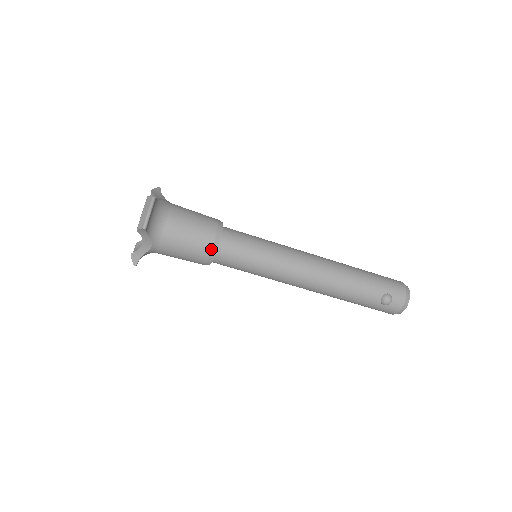
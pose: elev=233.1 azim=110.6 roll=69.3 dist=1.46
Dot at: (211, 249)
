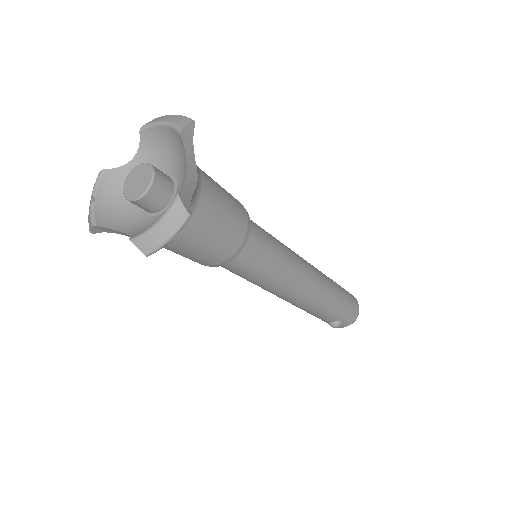
Dot at: (216, 265)
